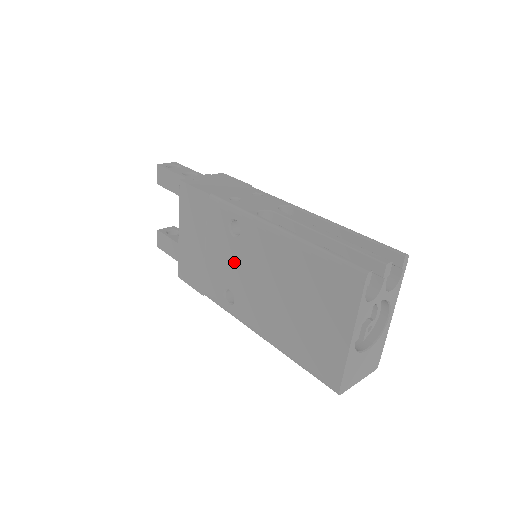
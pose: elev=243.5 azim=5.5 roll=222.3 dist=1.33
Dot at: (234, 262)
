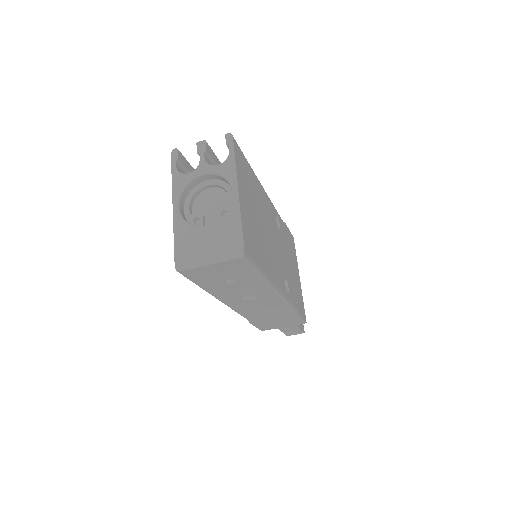
Dot at: occluded
